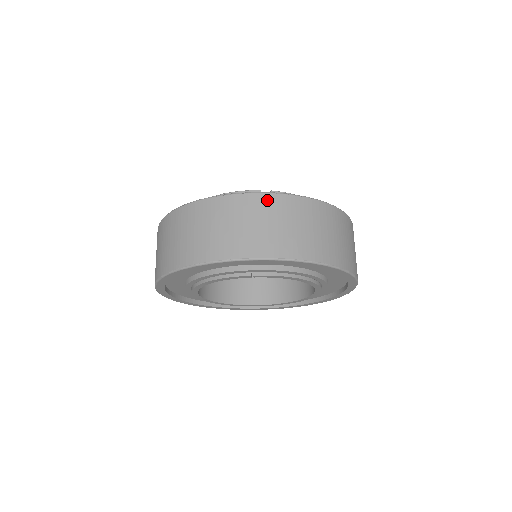
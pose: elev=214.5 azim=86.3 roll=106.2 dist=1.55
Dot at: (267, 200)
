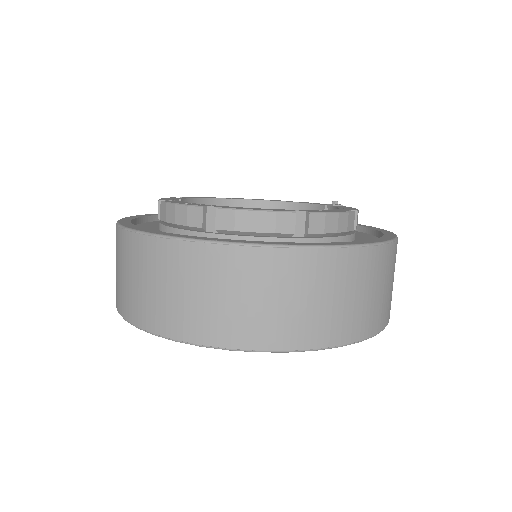
Dot at: (316, 260)
